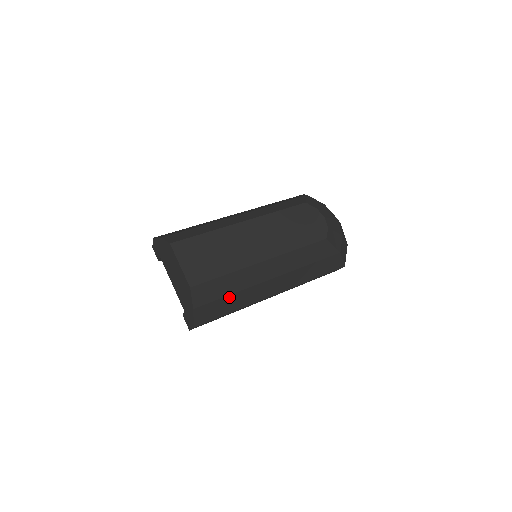
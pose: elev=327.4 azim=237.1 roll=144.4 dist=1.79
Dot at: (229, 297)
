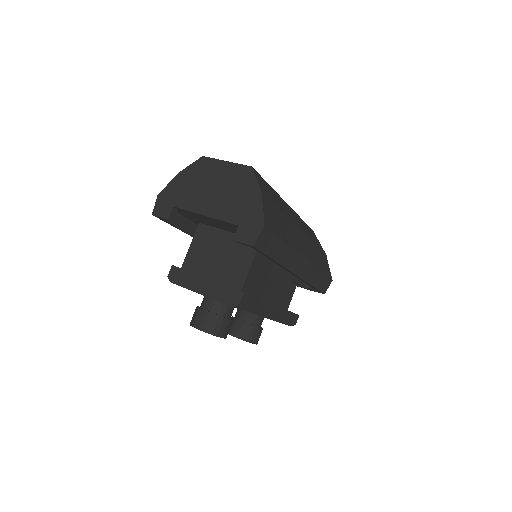
Dot at: (280, 214)
